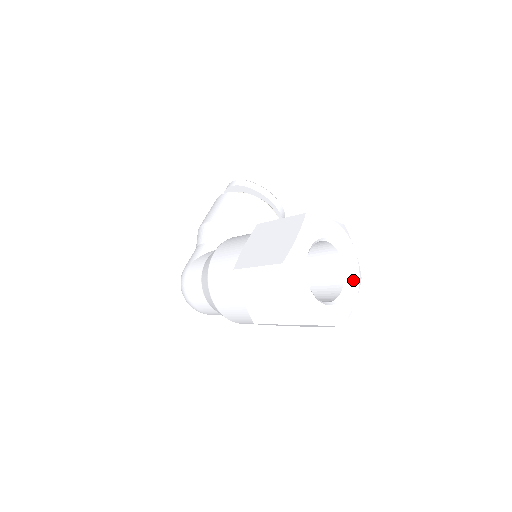
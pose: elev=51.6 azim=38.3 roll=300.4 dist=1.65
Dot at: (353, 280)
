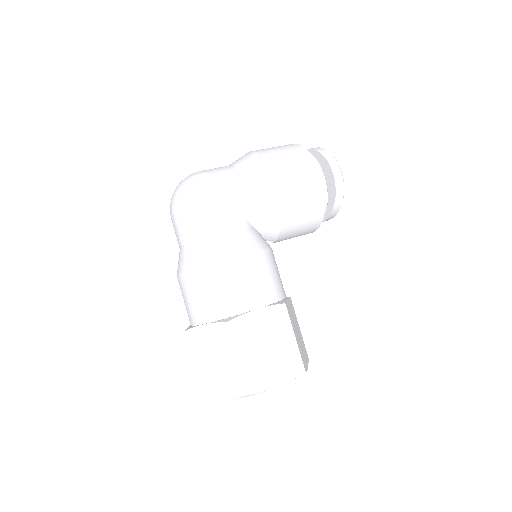
Dot at: occluded
